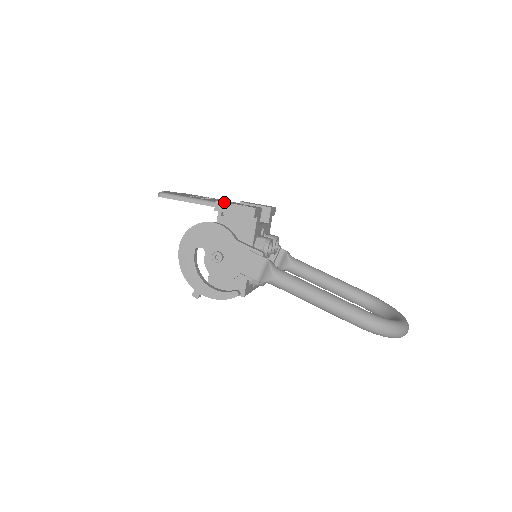
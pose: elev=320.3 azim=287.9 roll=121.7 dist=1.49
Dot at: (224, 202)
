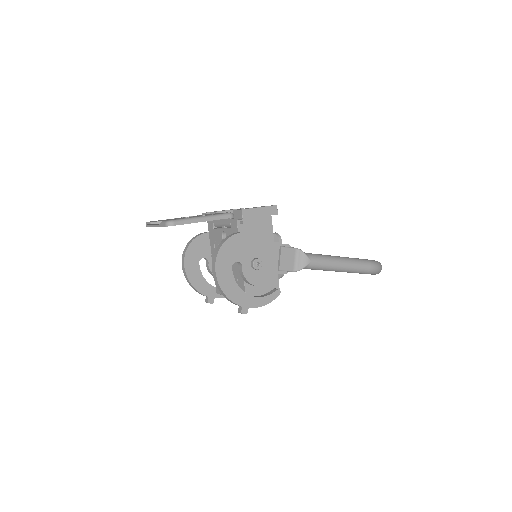
Dot at: (250, 208)
